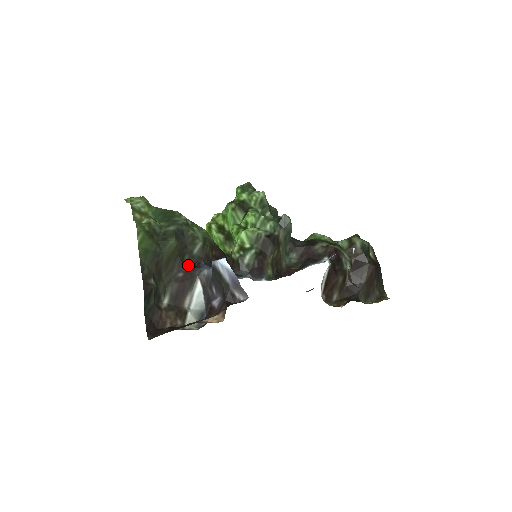
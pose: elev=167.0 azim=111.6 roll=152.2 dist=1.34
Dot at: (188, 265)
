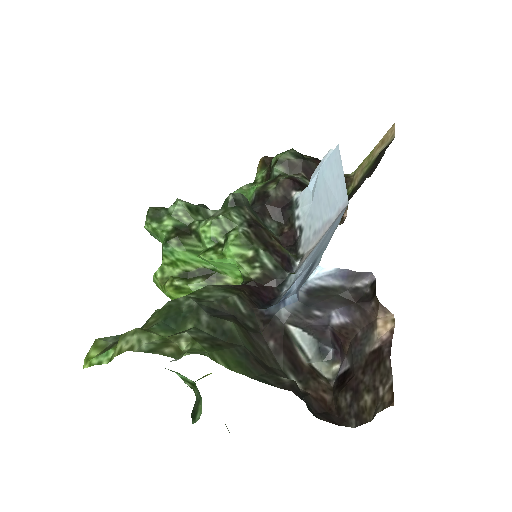
Dot at: (261, 328)
